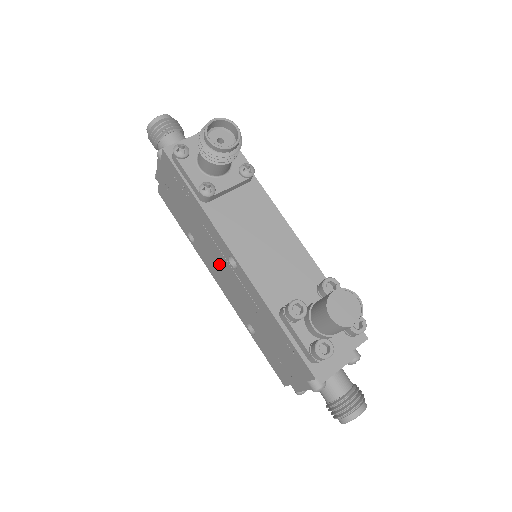
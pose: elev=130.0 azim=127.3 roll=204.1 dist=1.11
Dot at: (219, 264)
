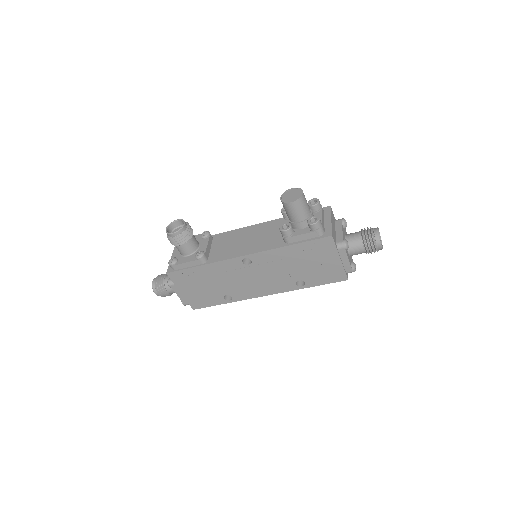
Dot at: (248, 279)
